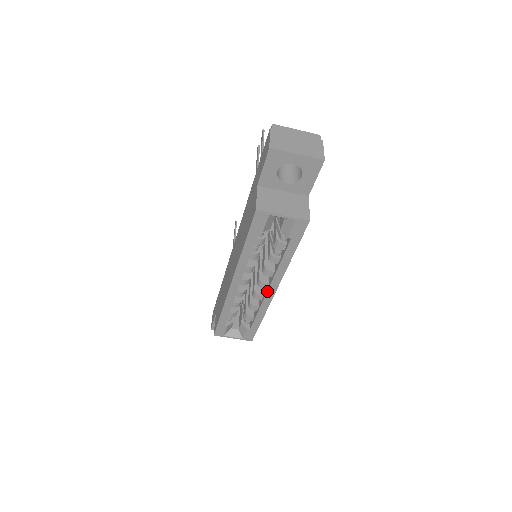
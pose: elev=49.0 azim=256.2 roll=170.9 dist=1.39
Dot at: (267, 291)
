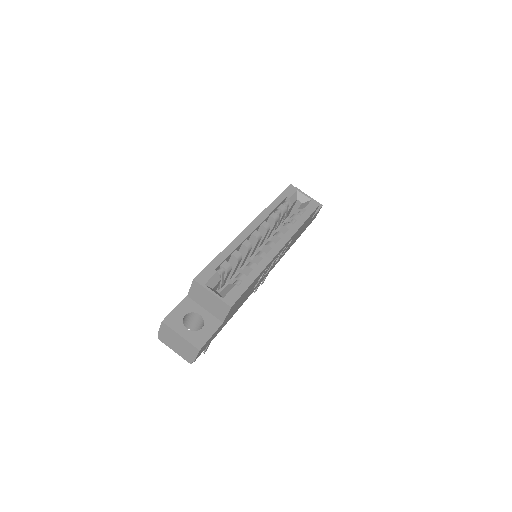
Dot at: (275, 245)
